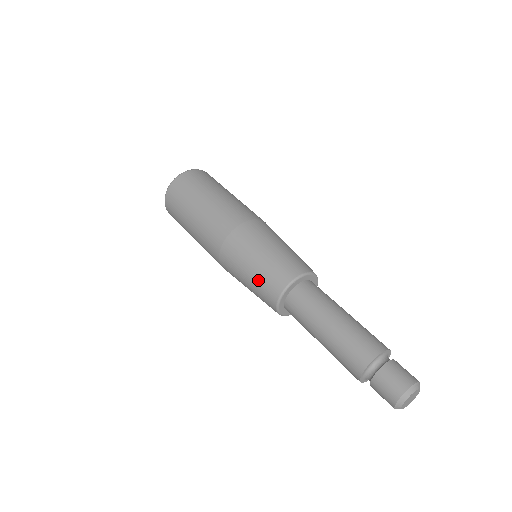
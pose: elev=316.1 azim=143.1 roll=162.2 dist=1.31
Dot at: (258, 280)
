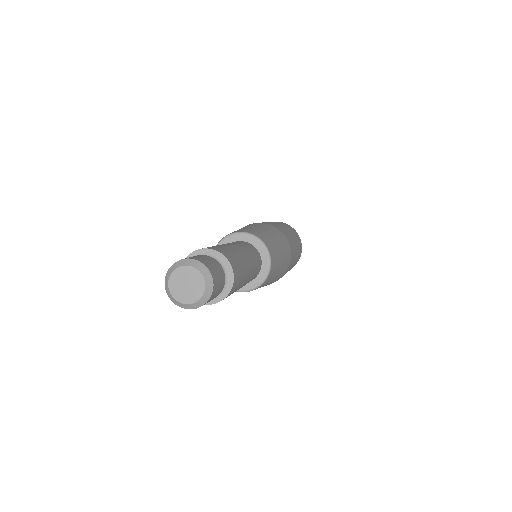
Dot at: occluded
